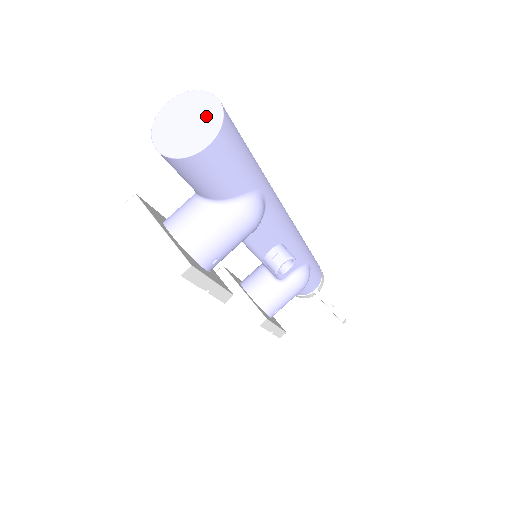
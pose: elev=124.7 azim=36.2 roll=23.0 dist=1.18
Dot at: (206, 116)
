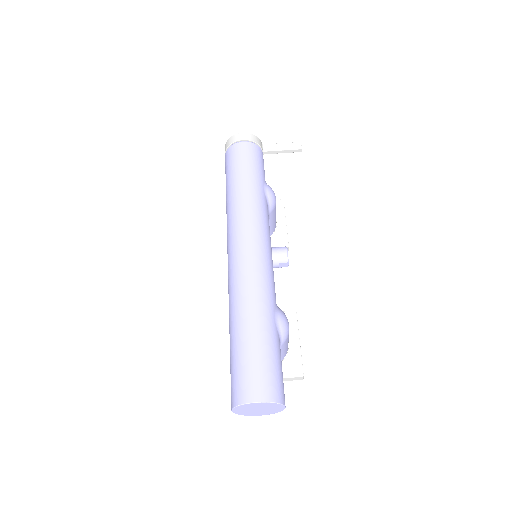
Dot at: (266, 406)
